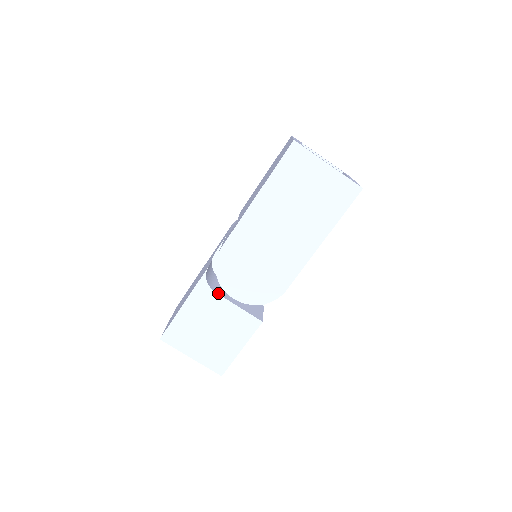
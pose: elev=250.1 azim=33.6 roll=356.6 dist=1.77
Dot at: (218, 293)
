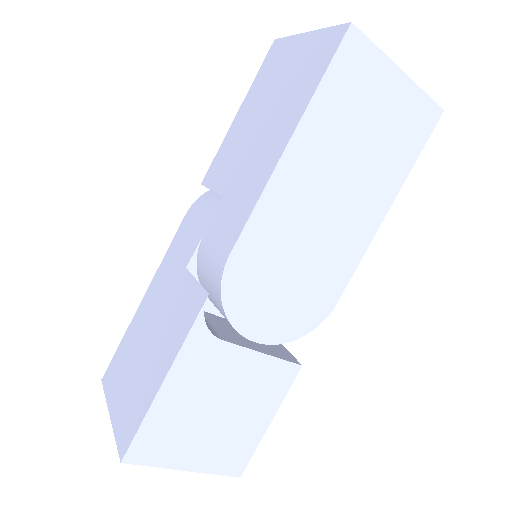
Dot at: (227, 340)
